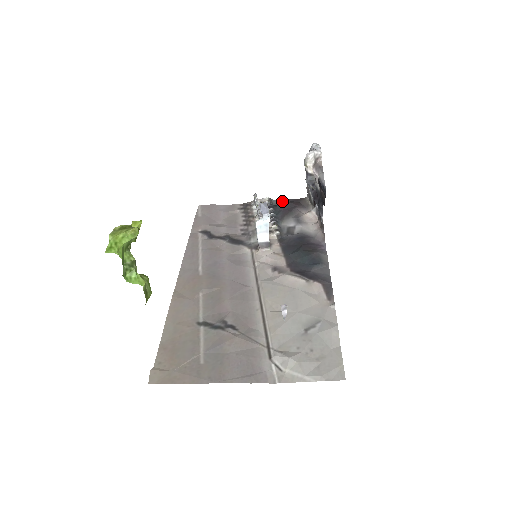
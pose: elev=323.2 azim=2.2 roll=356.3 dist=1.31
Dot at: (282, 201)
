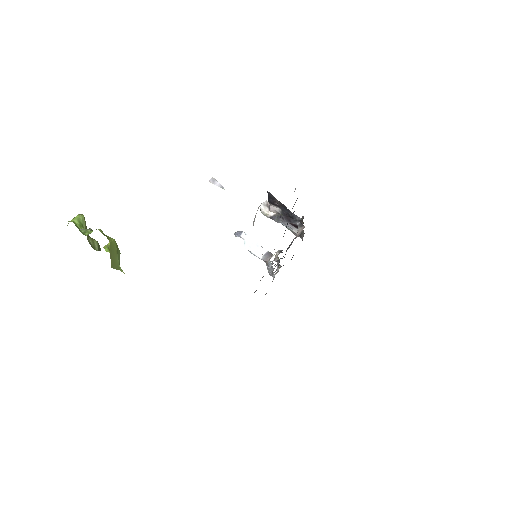
Dot at: occluded
